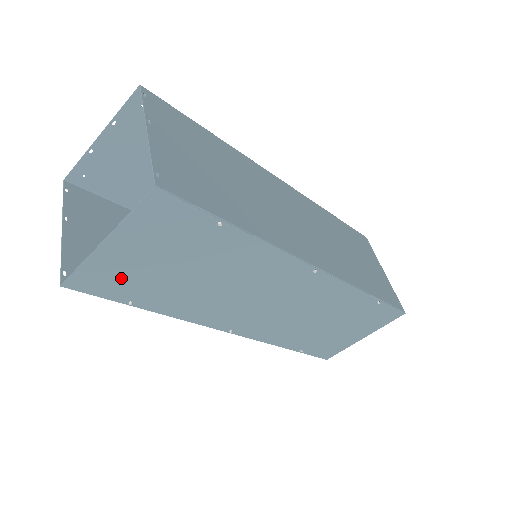
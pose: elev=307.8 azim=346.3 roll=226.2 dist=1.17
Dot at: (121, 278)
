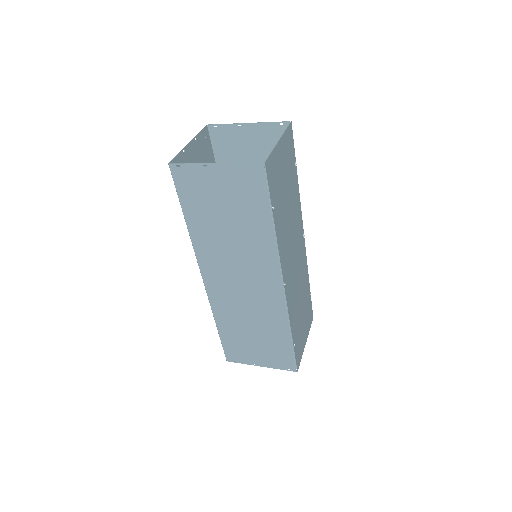
Dot at: (276, 178)
